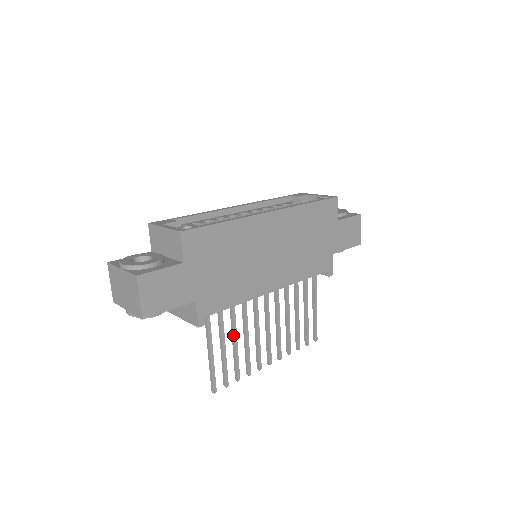
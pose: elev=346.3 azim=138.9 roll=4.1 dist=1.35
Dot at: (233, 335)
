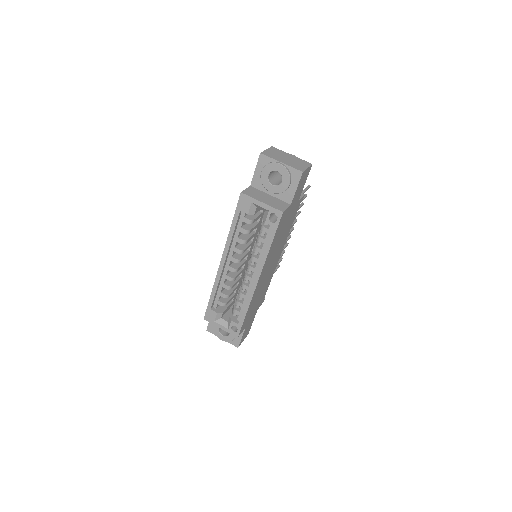
Dot at: occluded
